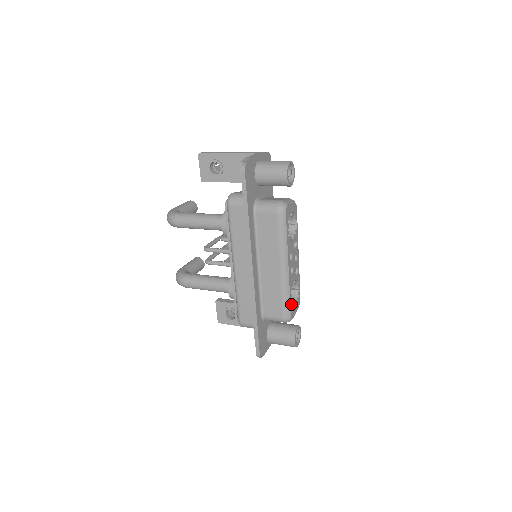
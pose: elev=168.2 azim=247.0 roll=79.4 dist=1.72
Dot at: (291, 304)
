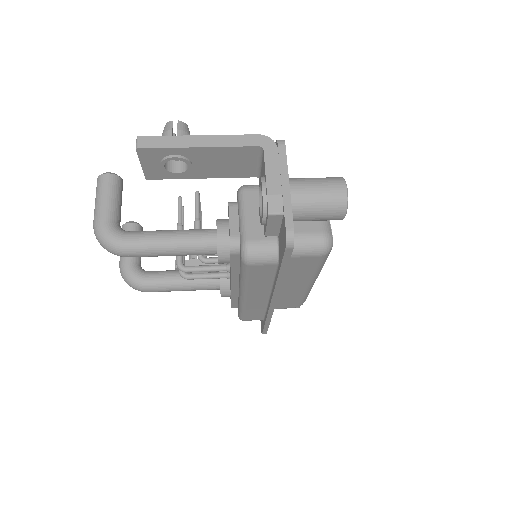
Dot at: occluded
